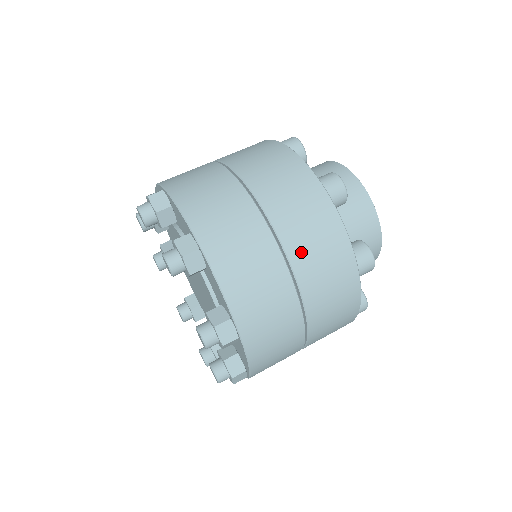
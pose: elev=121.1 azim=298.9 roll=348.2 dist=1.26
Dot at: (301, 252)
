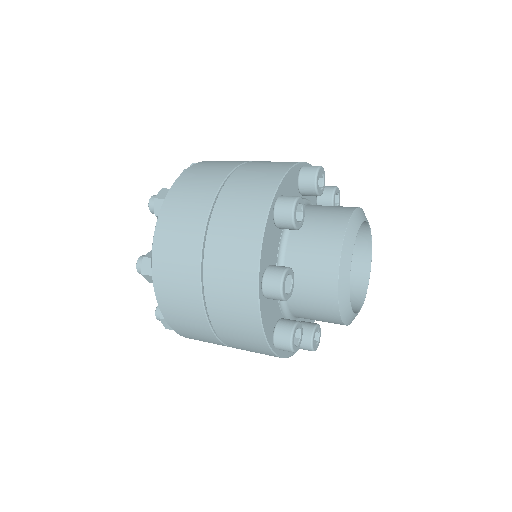
Dot at: occluded
